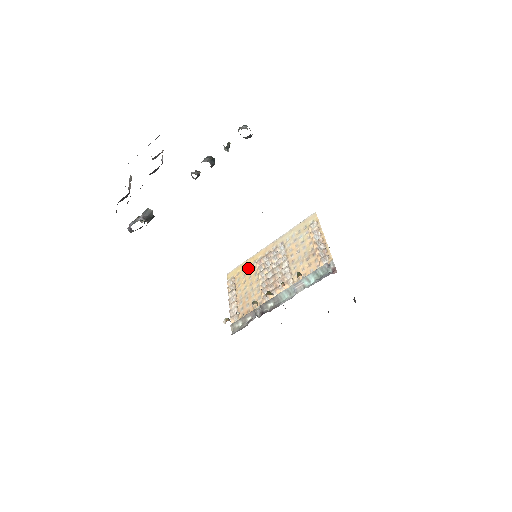
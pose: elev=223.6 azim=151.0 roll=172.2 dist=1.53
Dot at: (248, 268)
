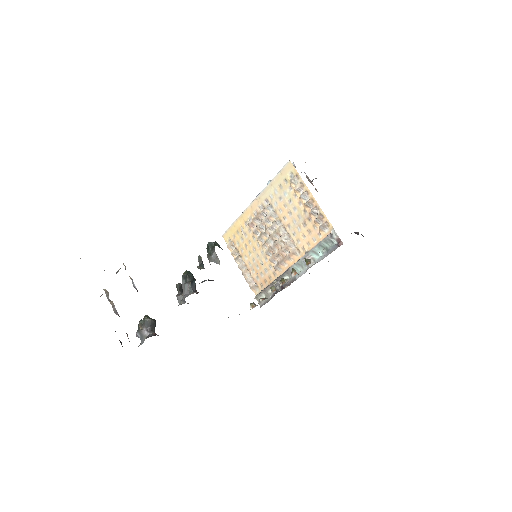
Dot at: (242, 231)
